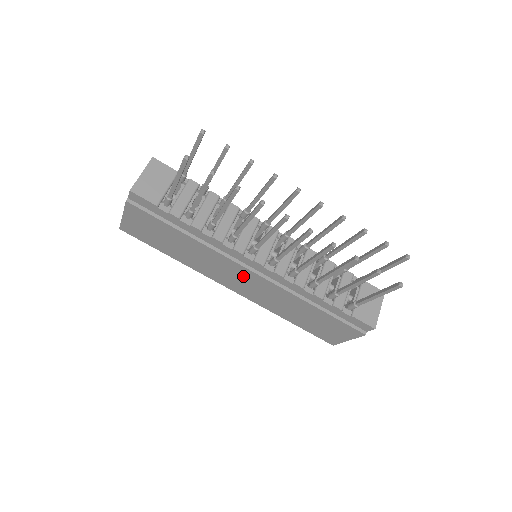
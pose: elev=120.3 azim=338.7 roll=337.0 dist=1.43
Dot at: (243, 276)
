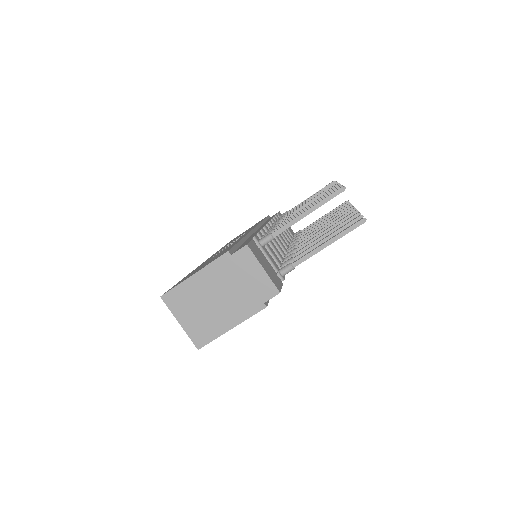
Dot at: occluded
